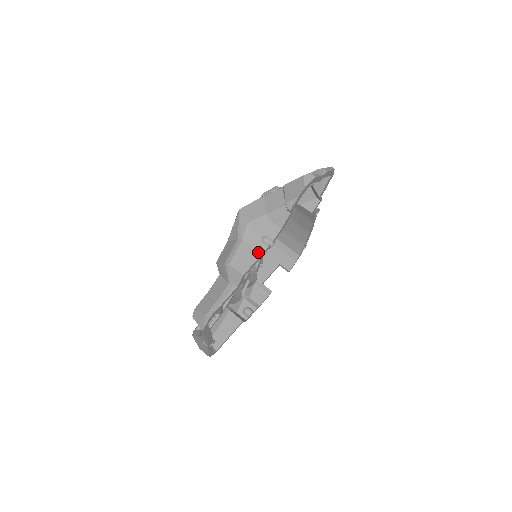
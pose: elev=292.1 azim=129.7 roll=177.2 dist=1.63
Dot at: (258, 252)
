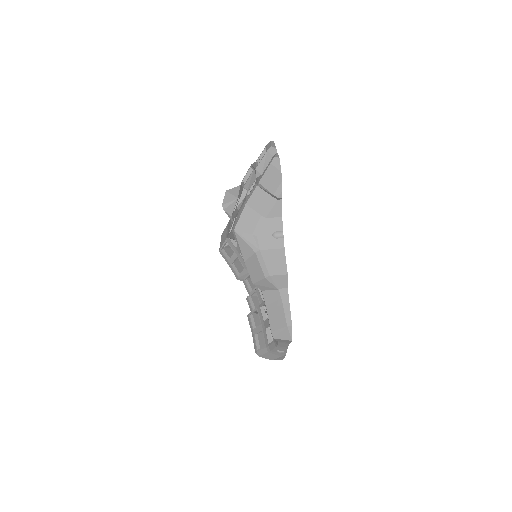
Dot at: (280, 249)
